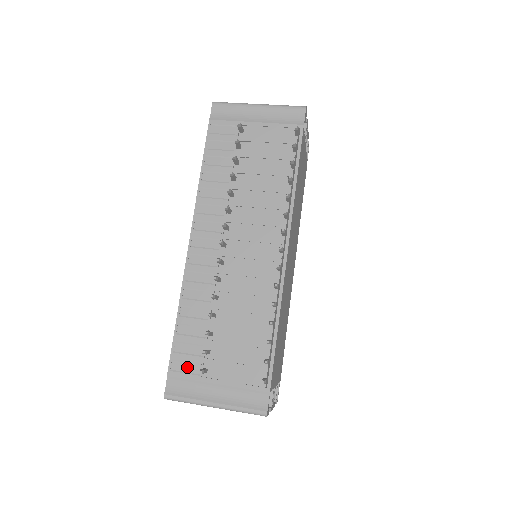
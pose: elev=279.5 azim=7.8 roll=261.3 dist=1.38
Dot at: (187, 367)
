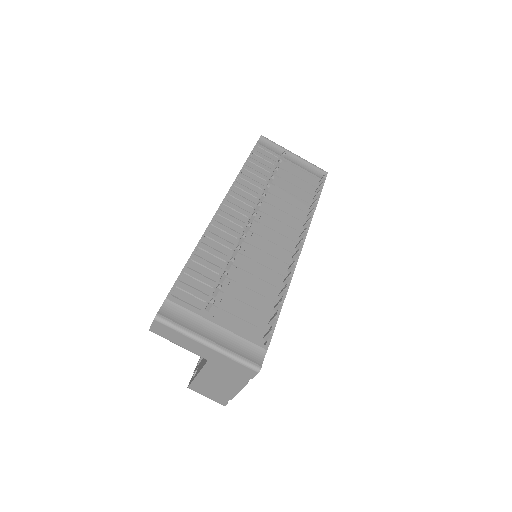
Dot at: (190, 298)
